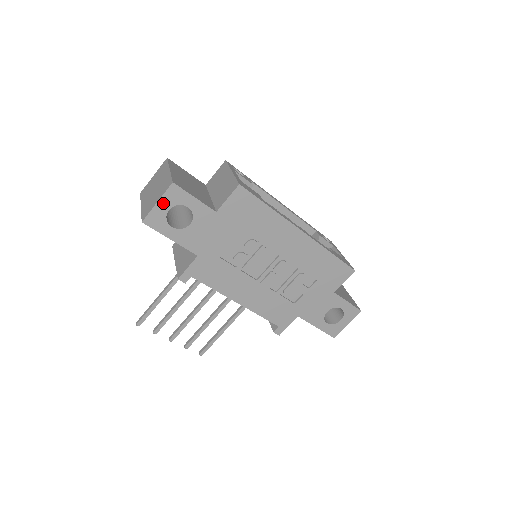
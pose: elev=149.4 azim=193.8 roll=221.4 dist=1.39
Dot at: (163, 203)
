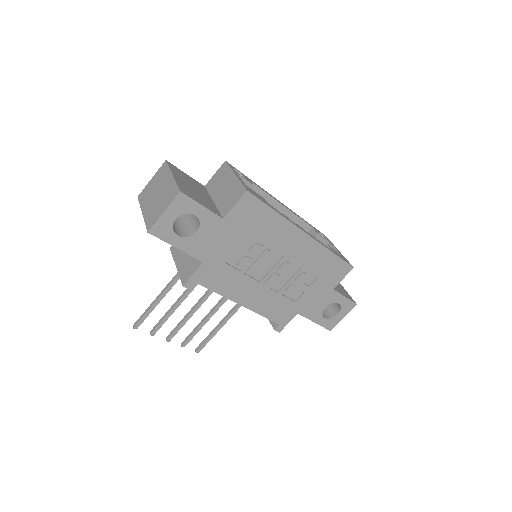
Dot at: (170, 212)
